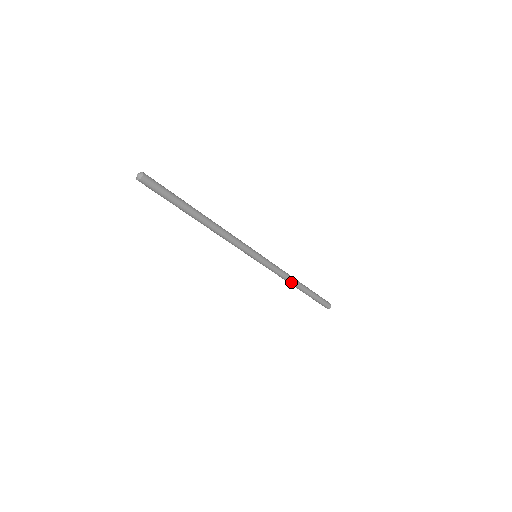
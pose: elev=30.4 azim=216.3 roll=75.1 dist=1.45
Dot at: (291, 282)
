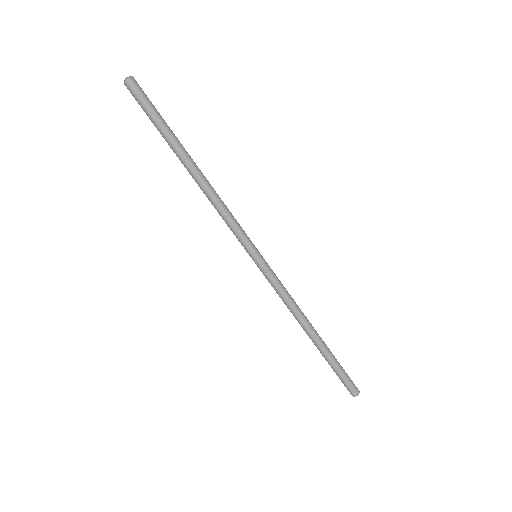
Dot at: (304, 317)
